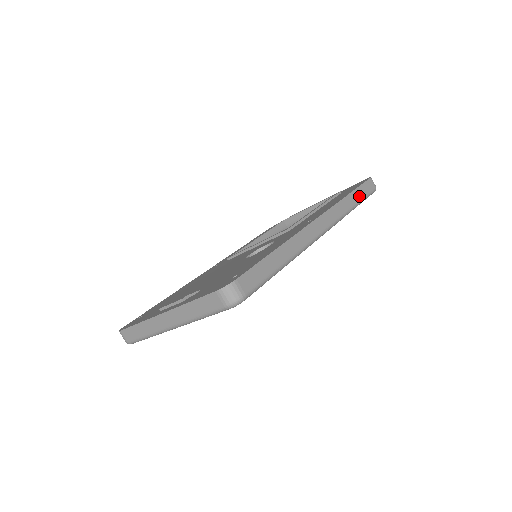
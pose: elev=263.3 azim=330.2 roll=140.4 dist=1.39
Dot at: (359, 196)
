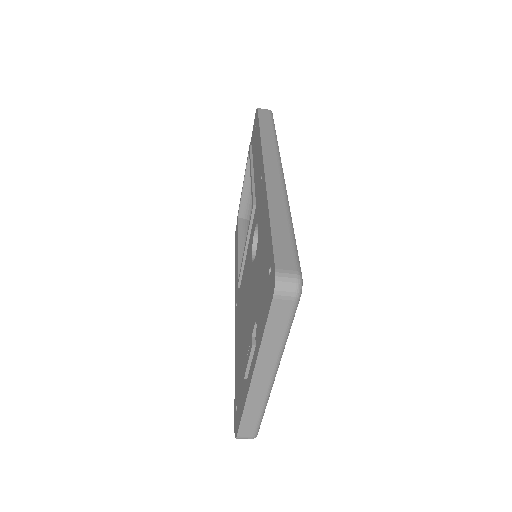
Dot at: (268, 126)
